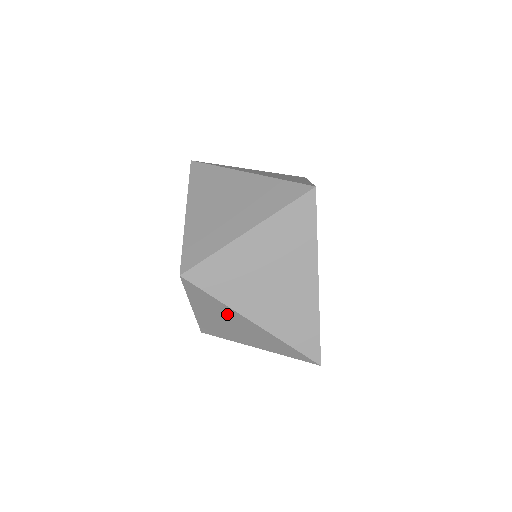
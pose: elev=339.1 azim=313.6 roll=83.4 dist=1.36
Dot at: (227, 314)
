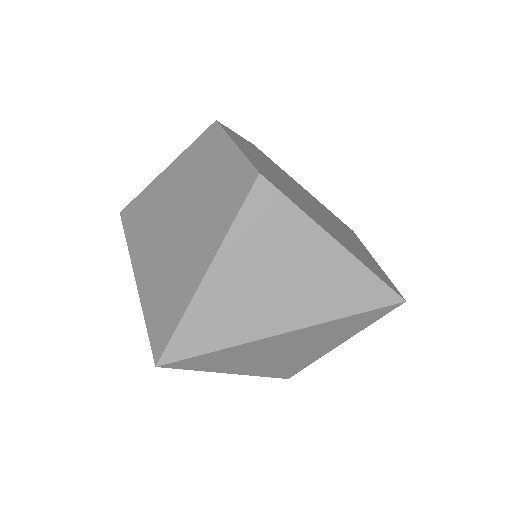
Dot at: occluded
